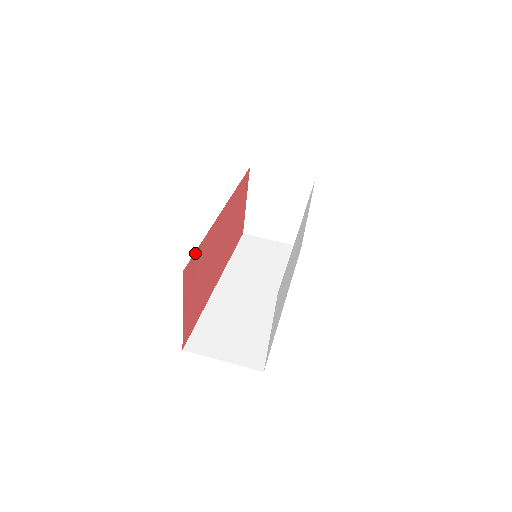
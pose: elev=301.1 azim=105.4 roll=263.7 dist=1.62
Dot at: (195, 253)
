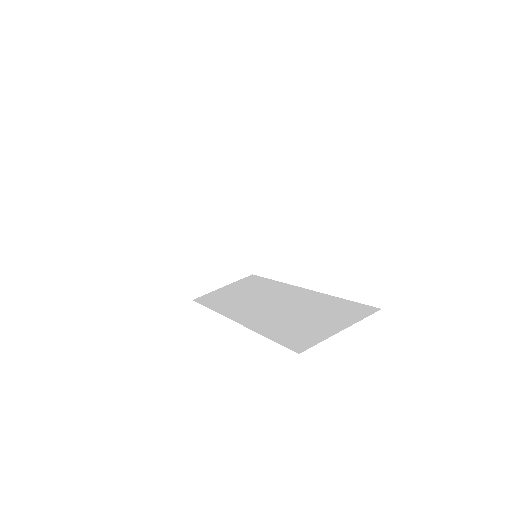
Dot at: occluded
